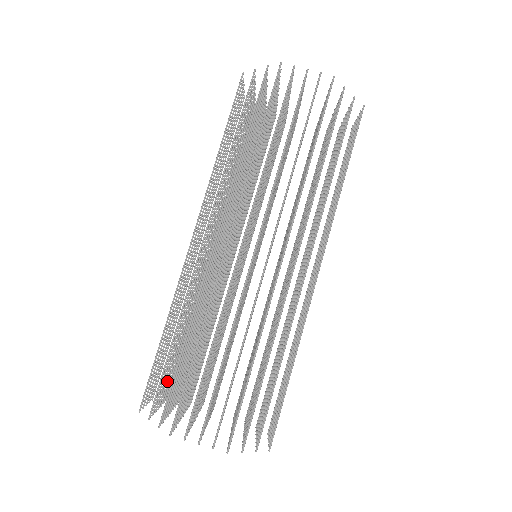
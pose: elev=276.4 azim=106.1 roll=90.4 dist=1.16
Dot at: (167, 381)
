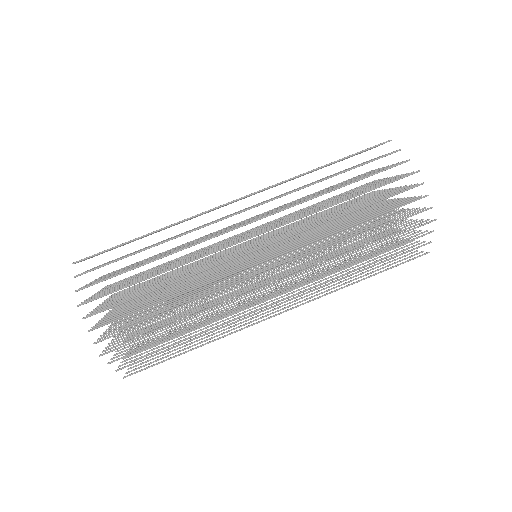
Dot at: occluded
